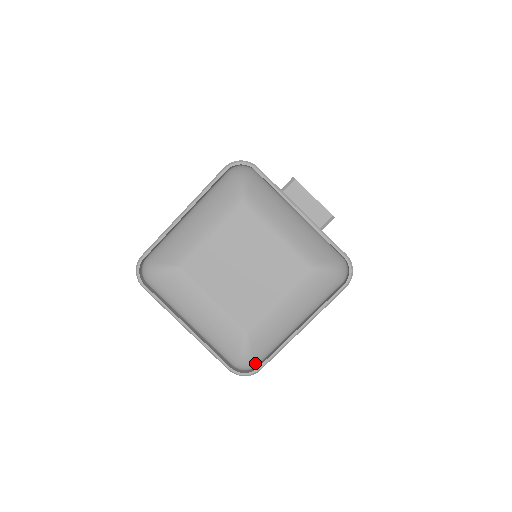
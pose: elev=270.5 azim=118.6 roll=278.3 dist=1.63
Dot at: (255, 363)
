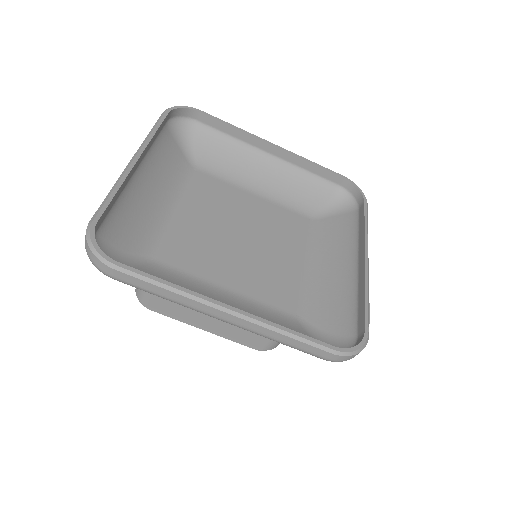
Dot at: occluded
